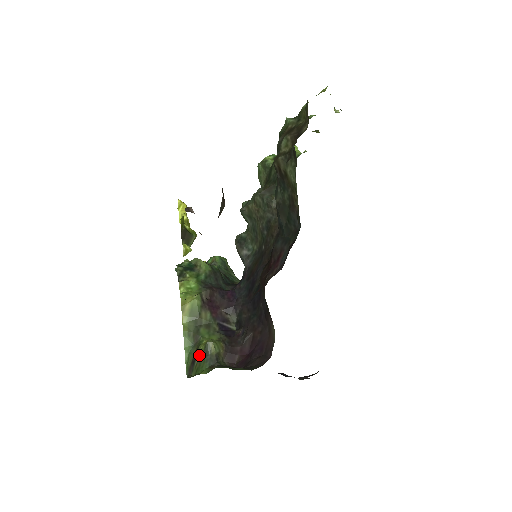
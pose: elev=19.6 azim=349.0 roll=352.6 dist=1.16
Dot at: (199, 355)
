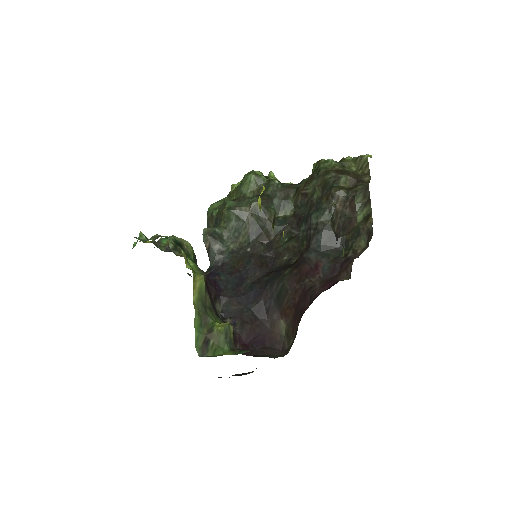
Dot at: (217, 336)
